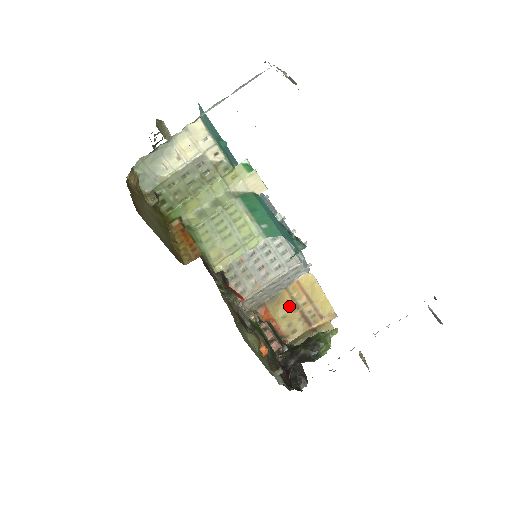
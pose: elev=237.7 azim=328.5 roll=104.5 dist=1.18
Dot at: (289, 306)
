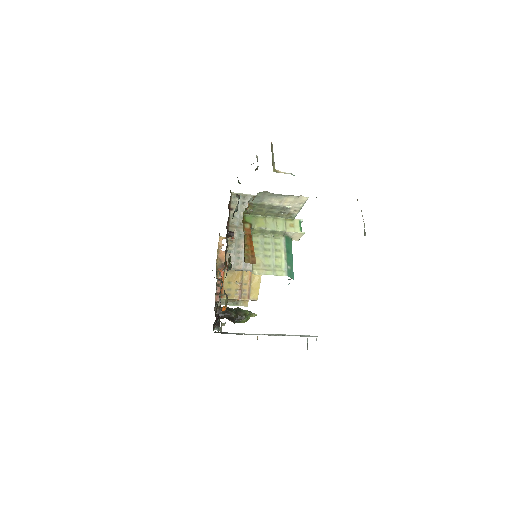
Dot at: (237, 279)
